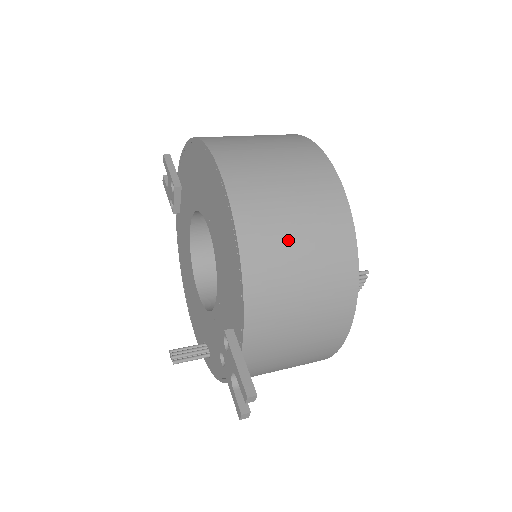
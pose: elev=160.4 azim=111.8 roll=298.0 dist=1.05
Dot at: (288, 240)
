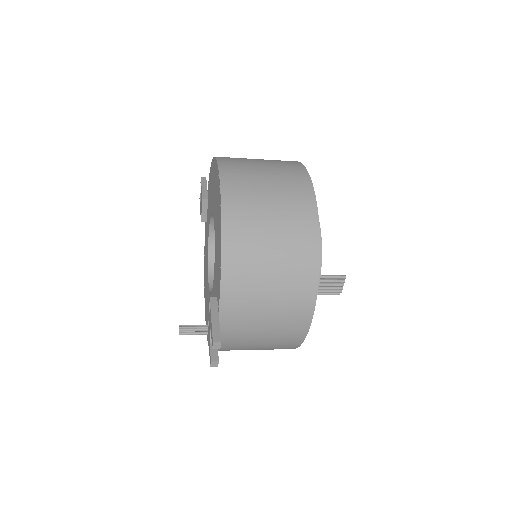
Dot at: (262, 229)
